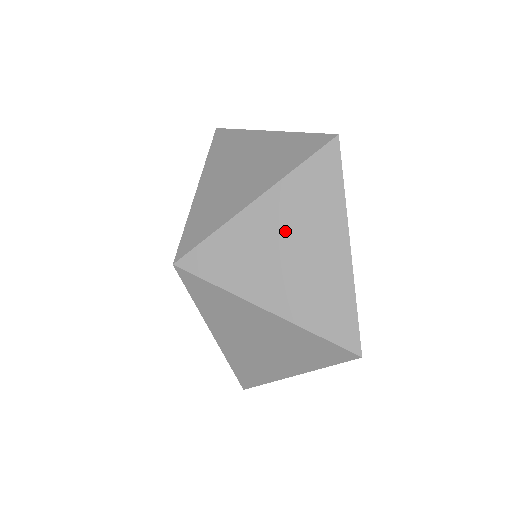
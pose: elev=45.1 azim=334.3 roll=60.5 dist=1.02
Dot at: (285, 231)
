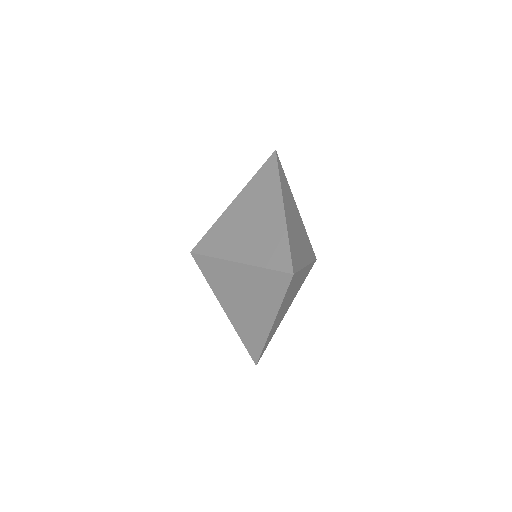
Dot at: (249, 212)
